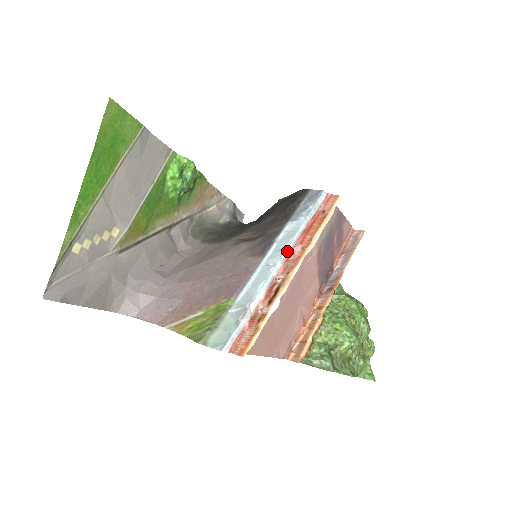
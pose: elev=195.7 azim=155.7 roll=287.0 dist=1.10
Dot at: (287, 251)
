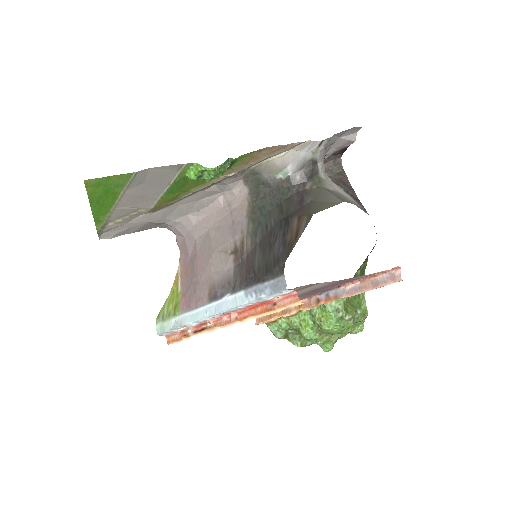
Dot at: (223, 313)
